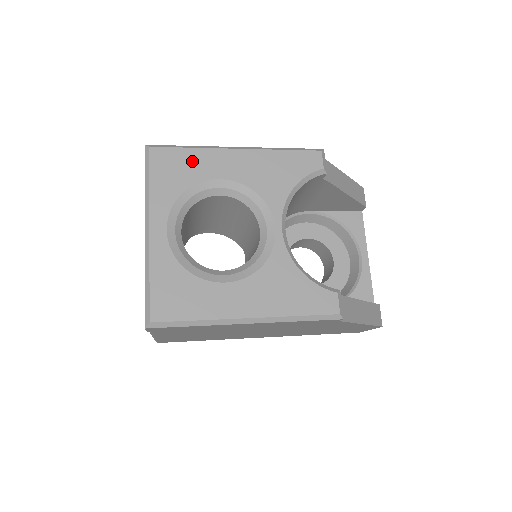
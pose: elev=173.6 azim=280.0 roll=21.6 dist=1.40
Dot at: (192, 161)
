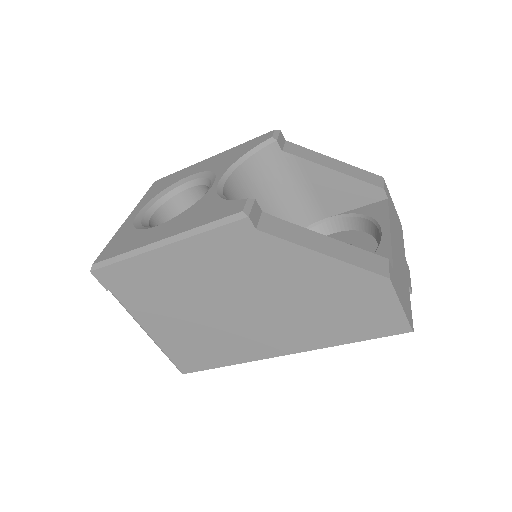
Dot at: (176, 176)
